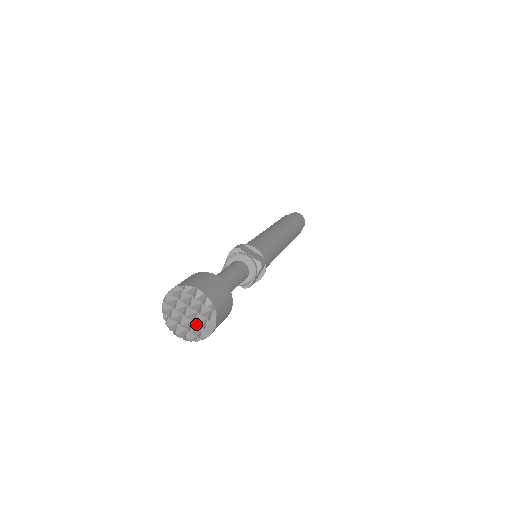
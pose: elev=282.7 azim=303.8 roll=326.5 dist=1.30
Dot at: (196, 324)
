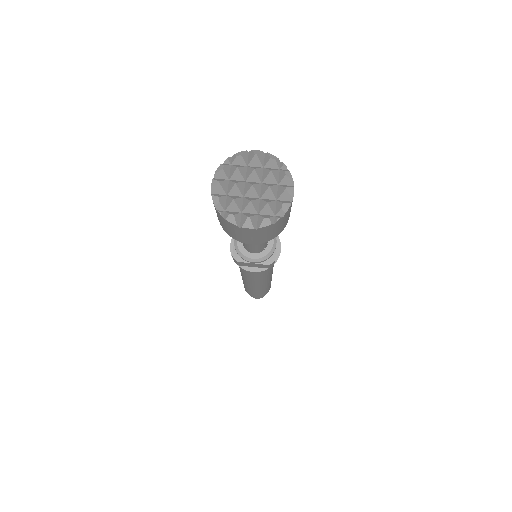
Dot at: (270, 188)
